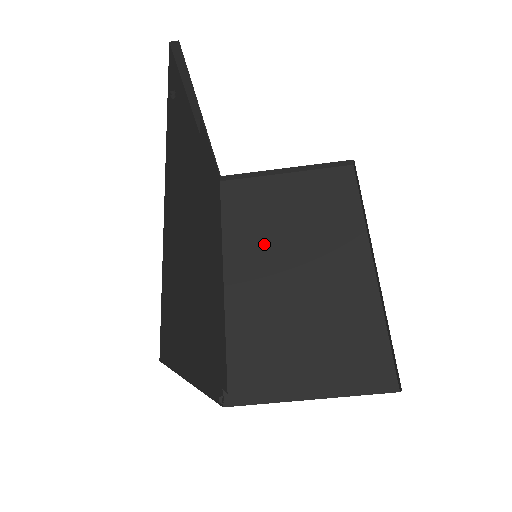
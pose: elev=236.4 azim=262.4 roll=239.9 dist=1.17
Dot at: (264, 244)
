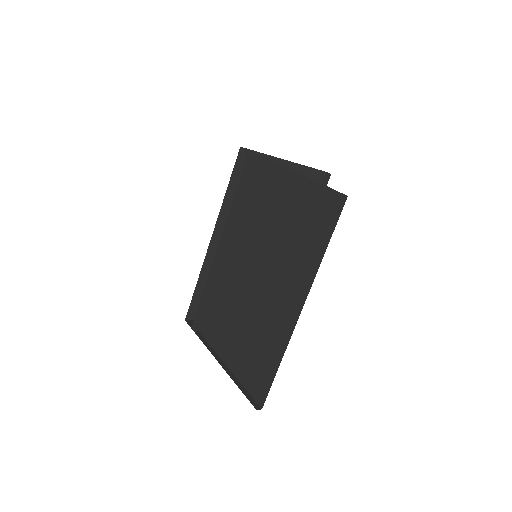
Dot at: occluded
